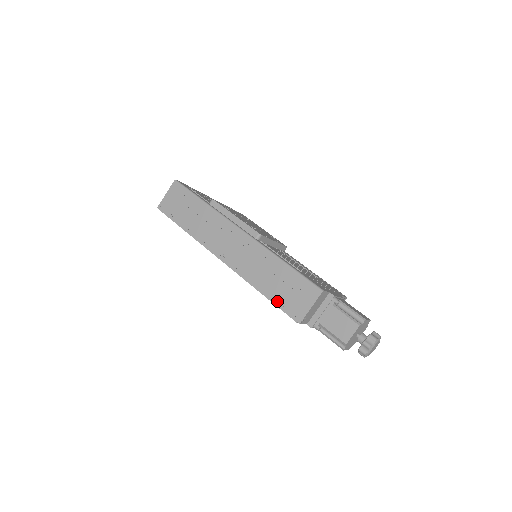
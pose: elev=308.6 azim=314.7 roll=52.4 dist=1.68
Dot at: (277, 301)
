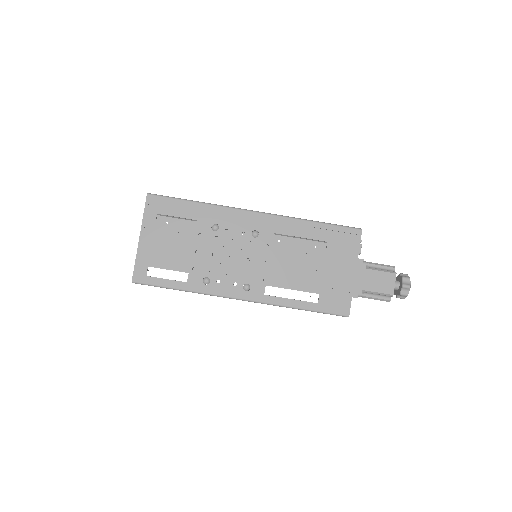
Dot at: occluded
